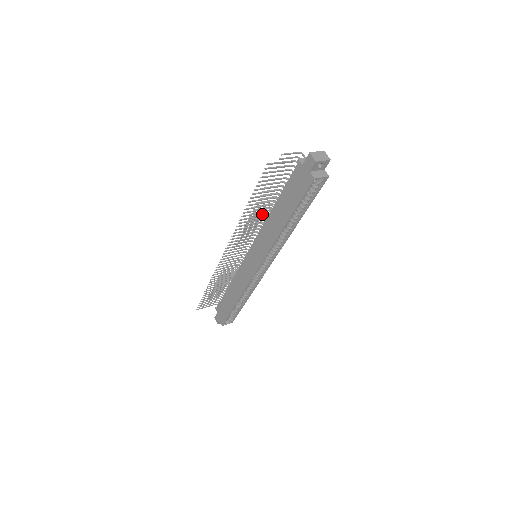
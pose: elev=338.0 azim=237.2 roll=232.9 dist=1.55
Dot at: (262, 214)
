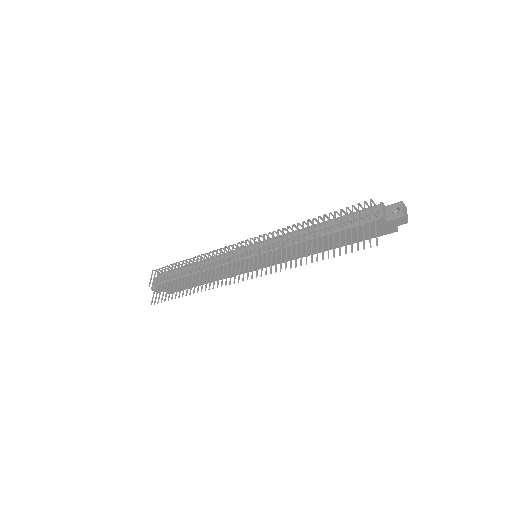
Dot at: occluded
